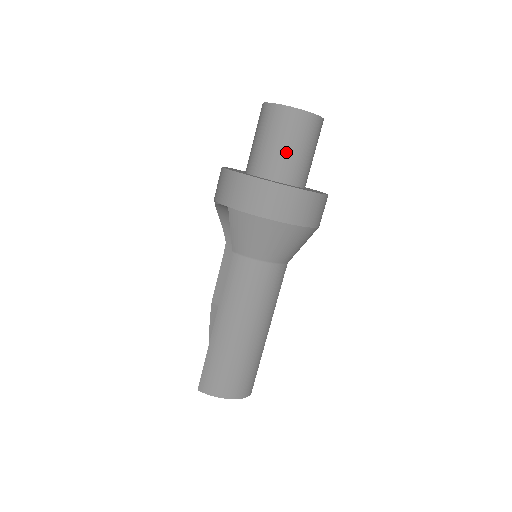
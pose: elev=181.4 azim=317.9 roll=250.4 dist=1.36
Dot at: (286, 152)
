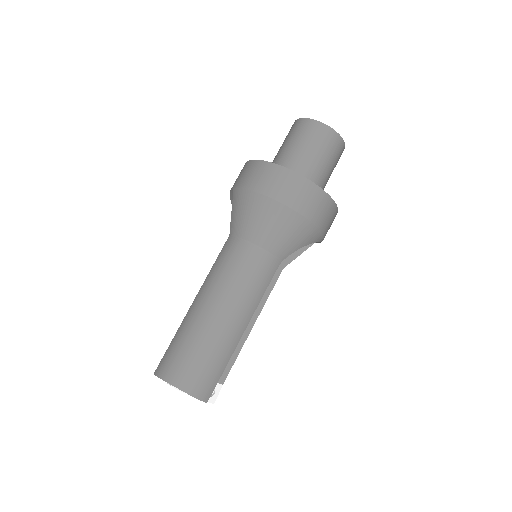
Dot at: (298, 153)
